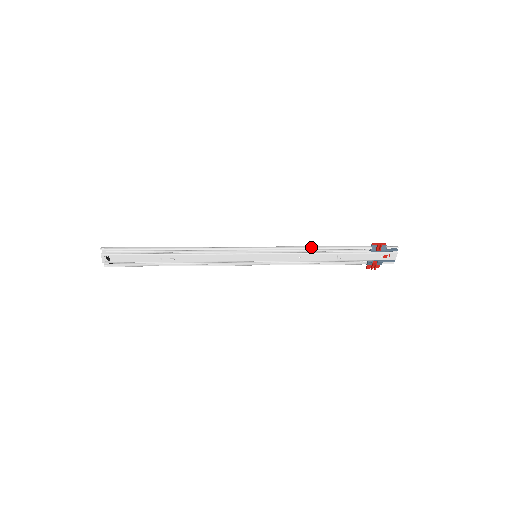
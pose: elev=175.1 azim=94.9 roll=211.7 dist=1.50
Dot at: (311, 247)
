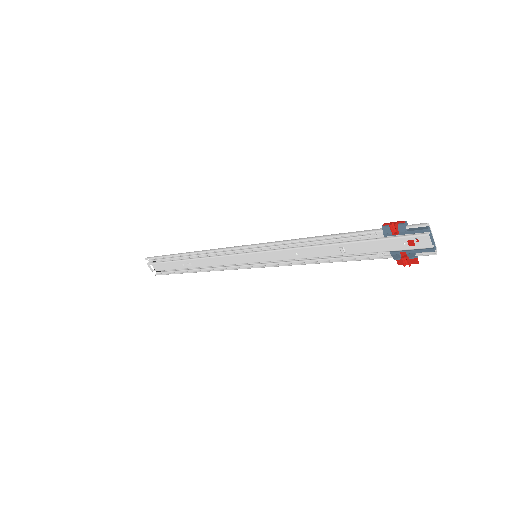
Dot at: (304, 238)
